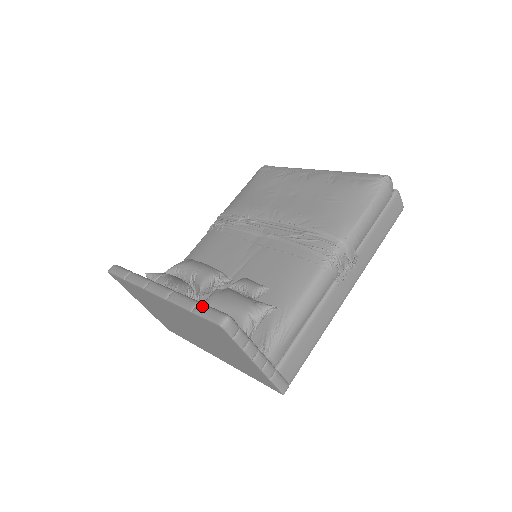
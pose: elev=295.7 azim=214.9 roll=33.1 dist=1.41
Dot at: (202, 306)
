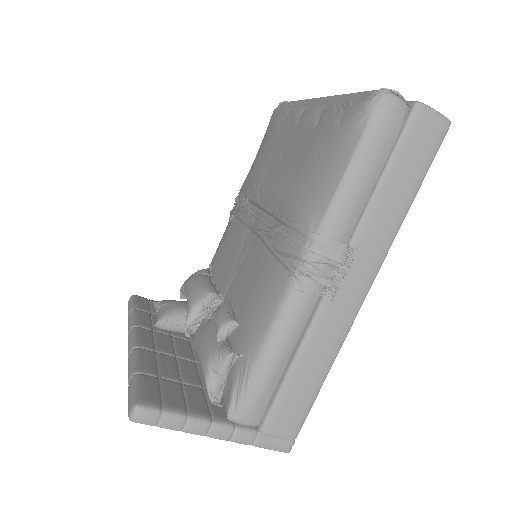
Dot at: (131, 382)
